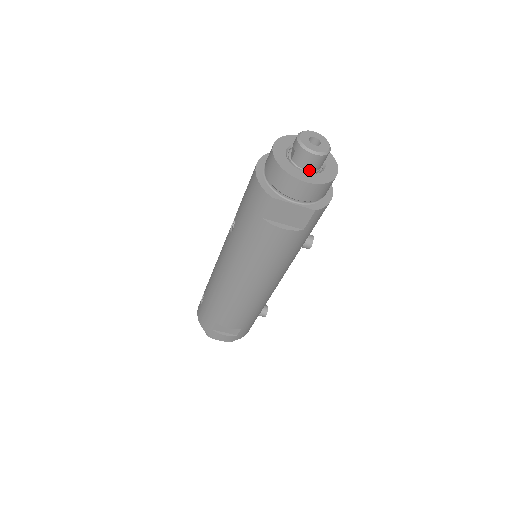
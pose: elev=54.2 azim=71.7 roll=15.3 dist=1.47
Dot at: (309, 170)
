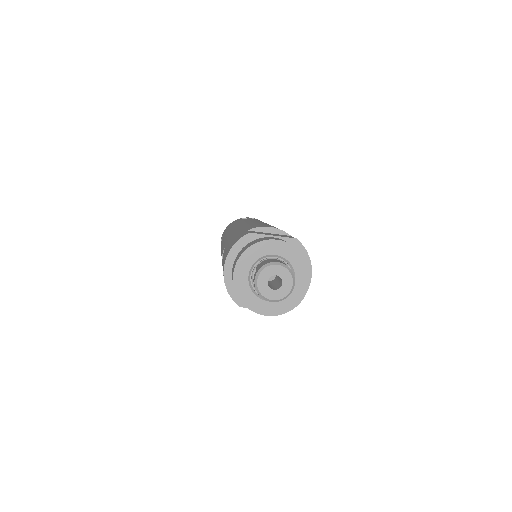
Dot at: occluded
